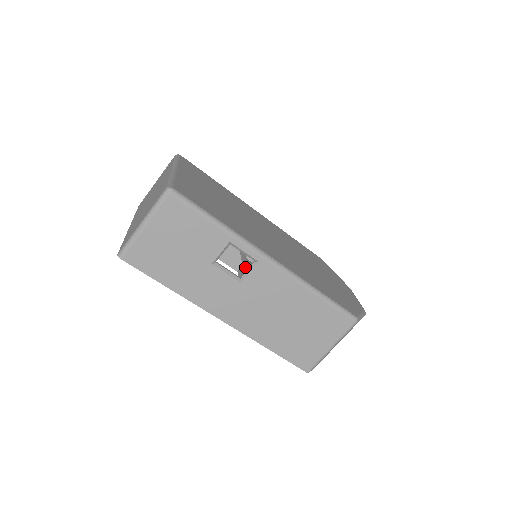
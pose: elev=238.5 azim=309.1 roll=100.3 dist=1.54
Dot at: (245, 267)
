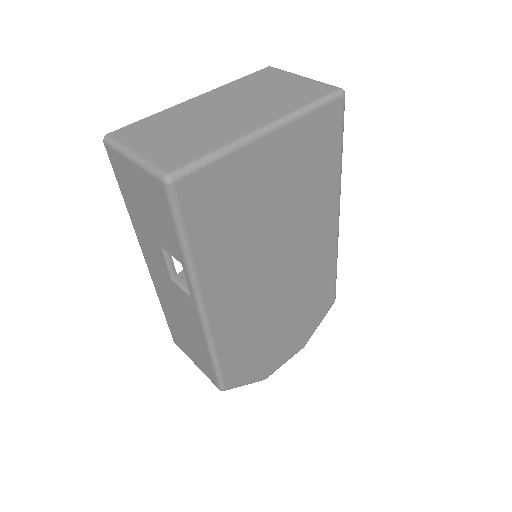
Dot at: occluded
